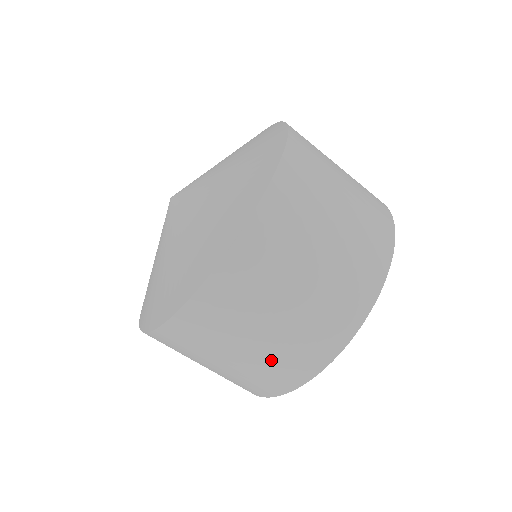
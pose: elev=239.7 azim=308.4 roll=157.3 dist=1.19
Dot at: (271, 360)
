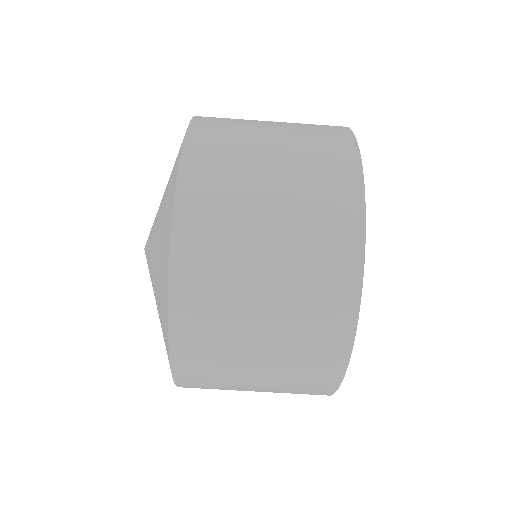
Dot at: (305, 214)
